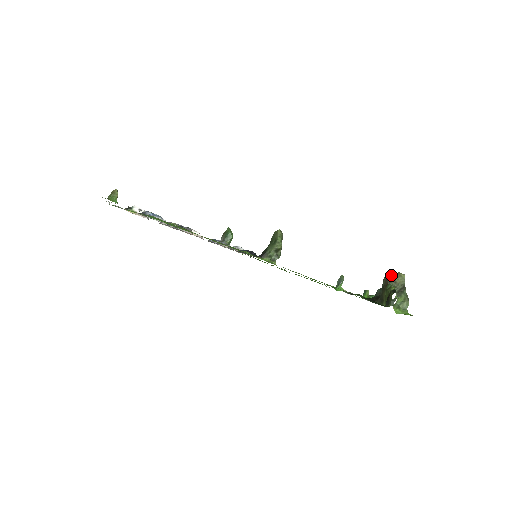
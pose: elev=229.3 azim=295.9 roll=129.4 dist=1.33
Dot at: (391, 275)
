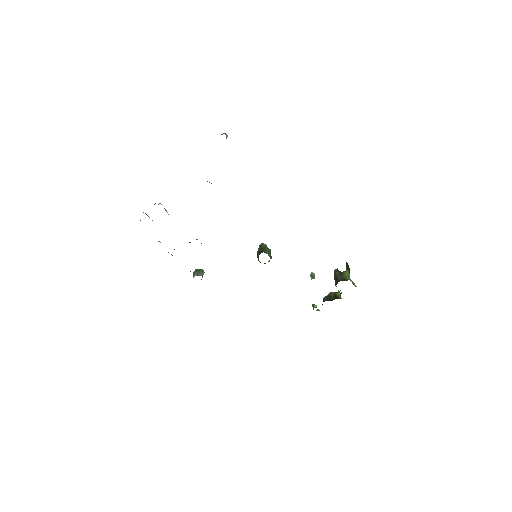
Dot at: (338, 270)
